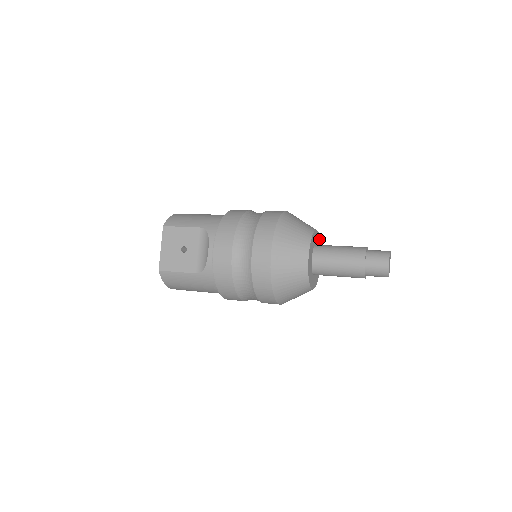
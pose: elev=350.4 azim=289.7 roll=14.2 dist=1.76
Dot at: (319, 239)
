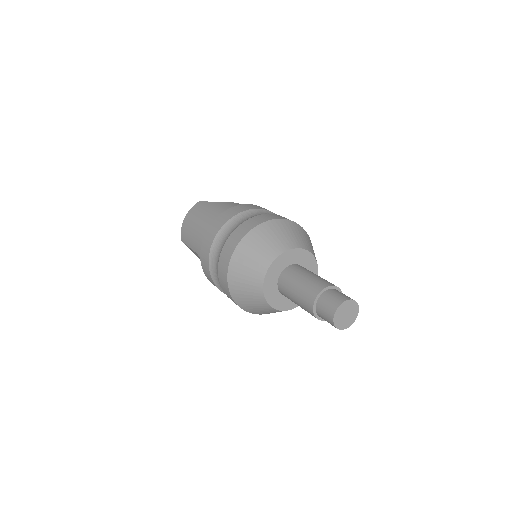
Dot at: (290, 252)
